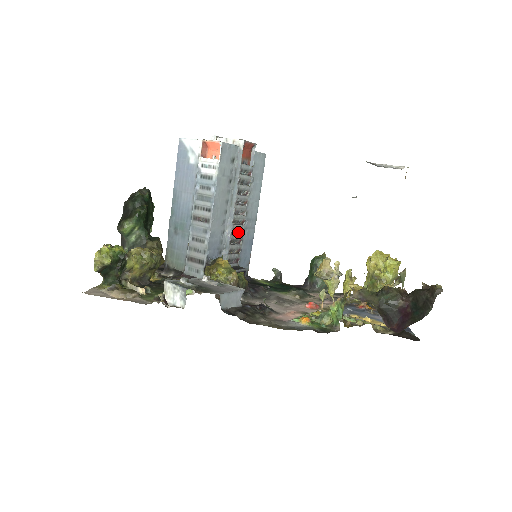
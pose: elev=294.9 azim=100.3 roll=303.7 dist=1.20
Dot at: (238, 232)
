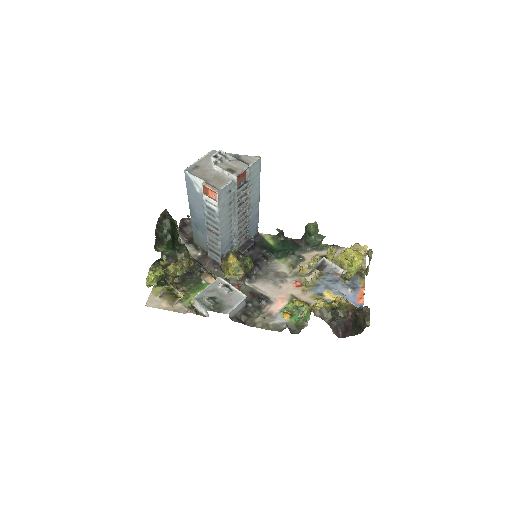
Dot at: (244, 222)
